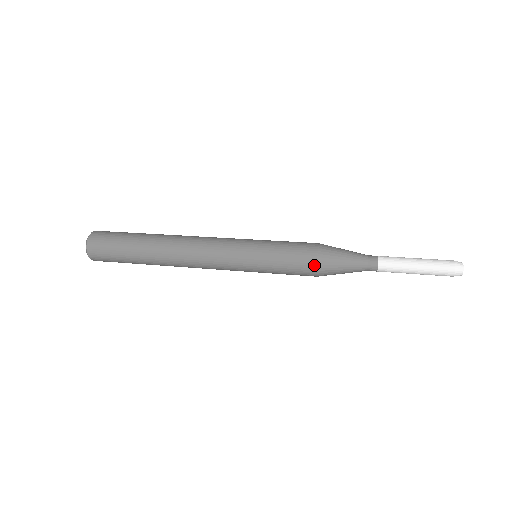
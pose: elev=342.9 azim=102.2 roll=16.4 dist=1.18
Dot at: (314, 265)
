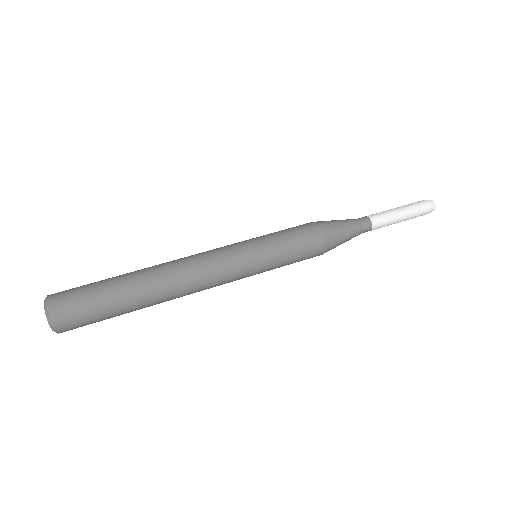
Dot at: (322, 249)
